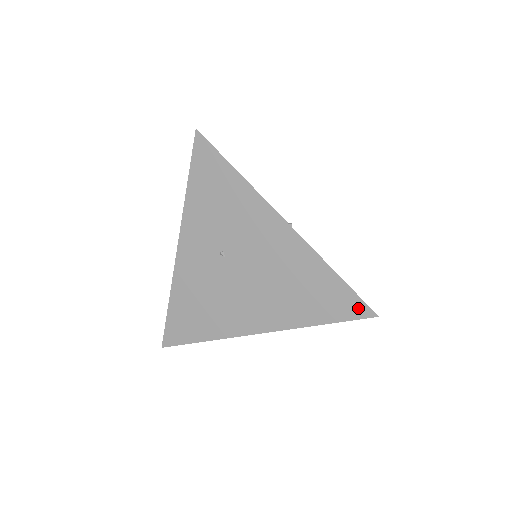
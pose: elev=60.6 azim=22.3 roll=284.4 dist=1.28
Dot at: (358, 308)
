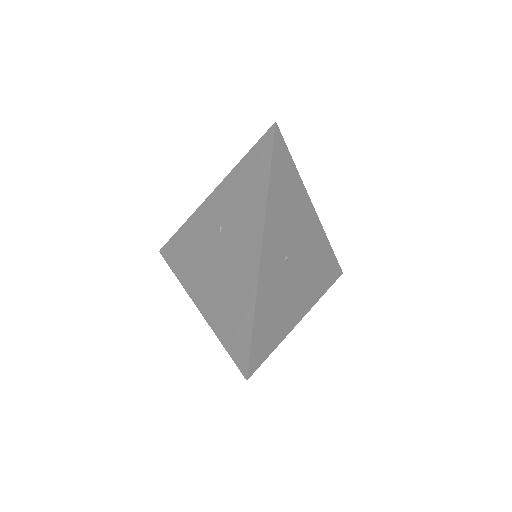
Dot at: (243, 359)
